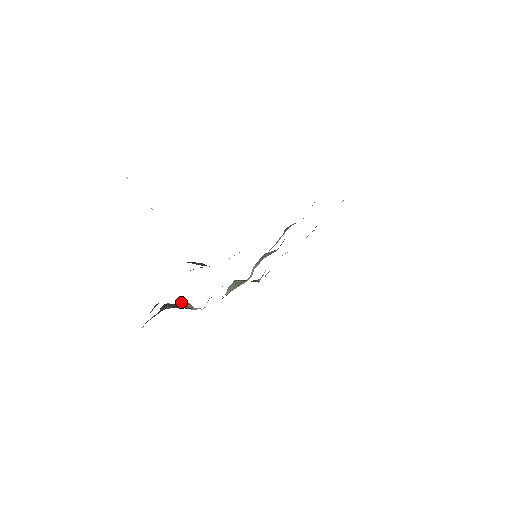
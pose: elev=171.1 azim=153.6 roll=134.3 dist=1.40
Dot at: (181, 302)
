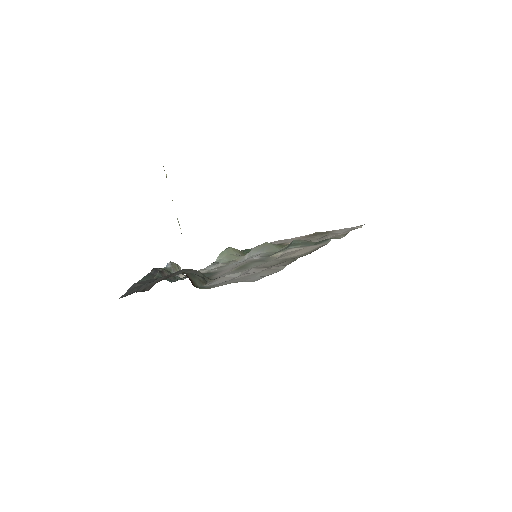
Dot at: (172, 267)
